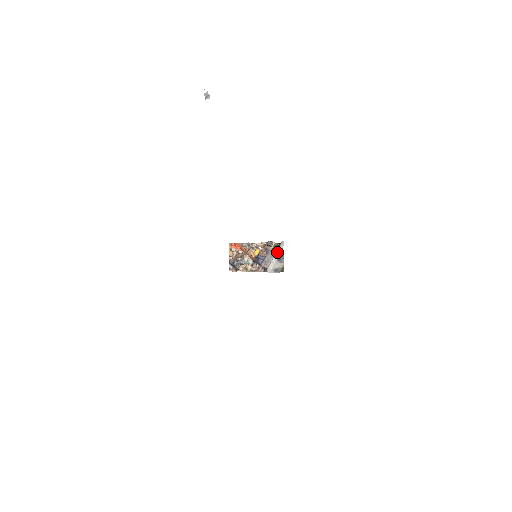
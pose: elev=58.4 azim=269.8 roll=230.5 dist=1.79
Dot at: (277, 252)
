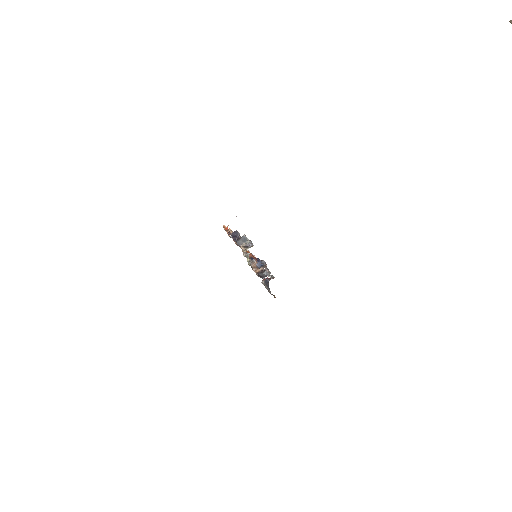
Dot at: occluded
